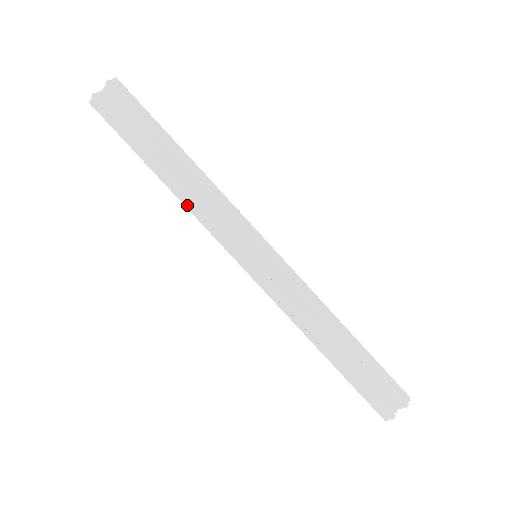
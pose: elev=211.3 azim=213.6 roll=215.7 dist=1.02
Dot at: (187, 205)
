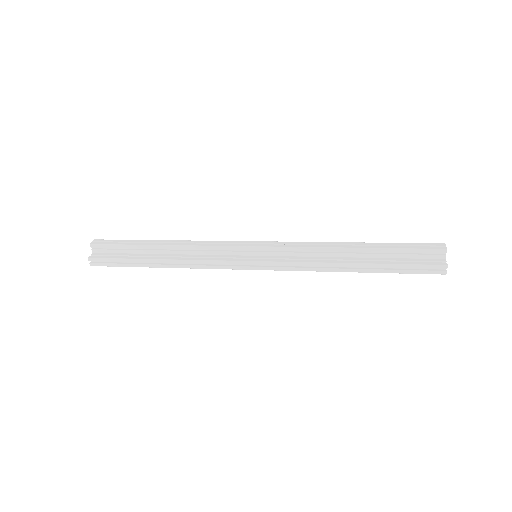
Dot at: (189, 266)
